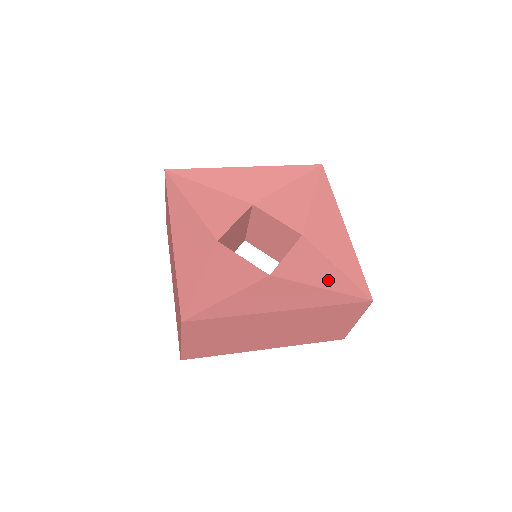
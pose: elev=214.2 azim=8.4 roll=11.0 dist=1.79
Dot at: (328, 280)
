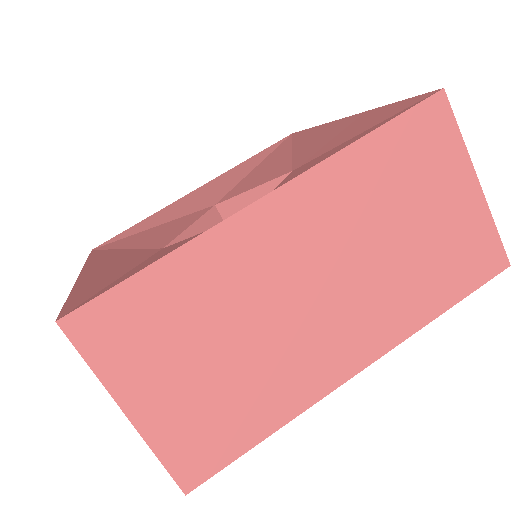
Dot at: occluded
